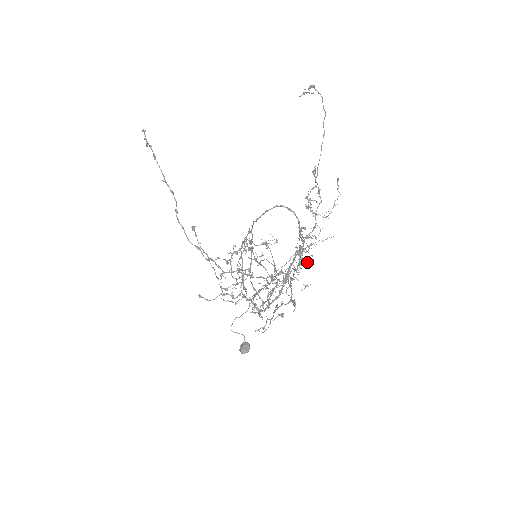
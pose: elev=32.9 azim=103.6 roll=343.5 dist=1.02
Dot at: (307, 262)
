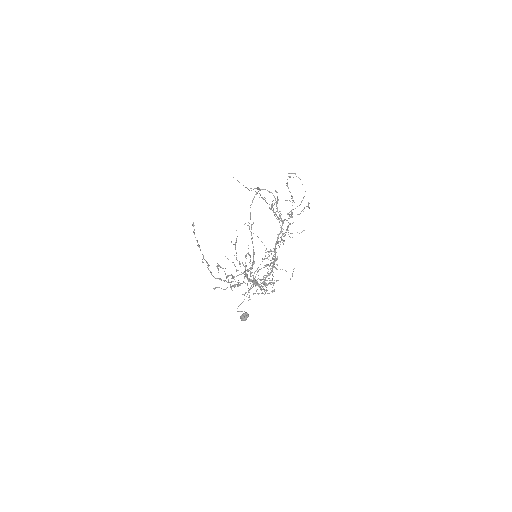
Dot at: (282, 221)
